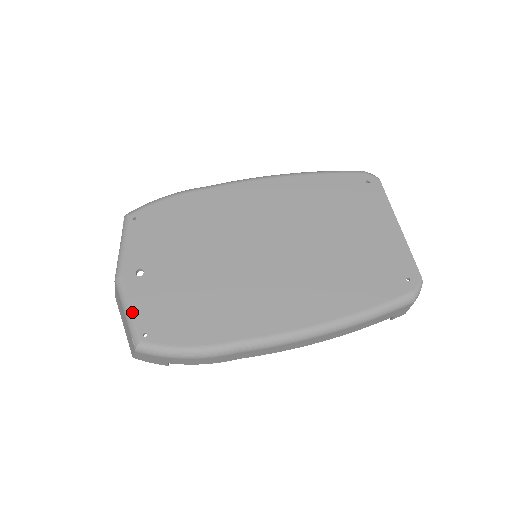
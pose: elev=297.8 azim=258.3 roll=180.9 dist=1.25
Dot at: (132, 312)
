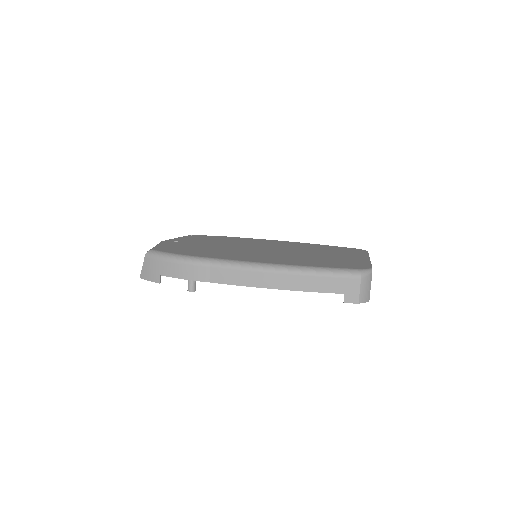
Dot at: (158, 245)
